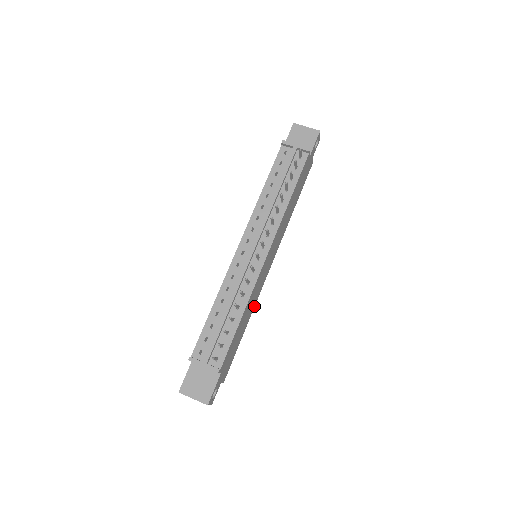
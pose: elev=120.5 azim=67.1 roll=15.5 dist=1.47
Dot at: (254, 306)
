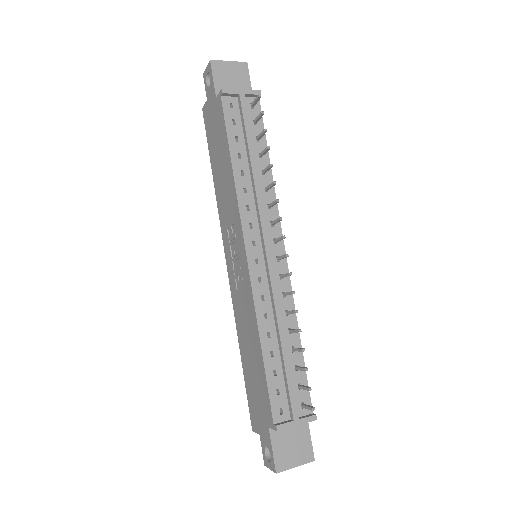
Dot at: occluded
